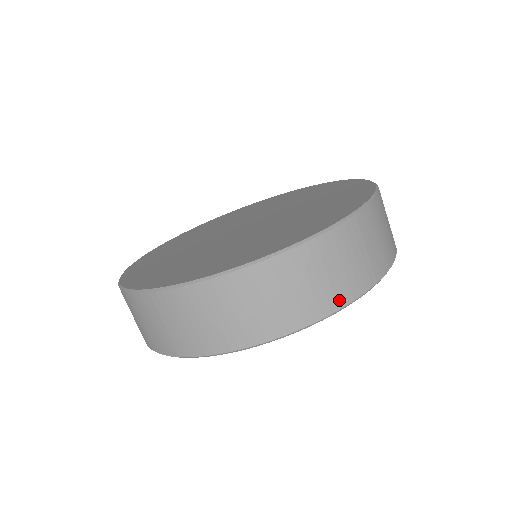
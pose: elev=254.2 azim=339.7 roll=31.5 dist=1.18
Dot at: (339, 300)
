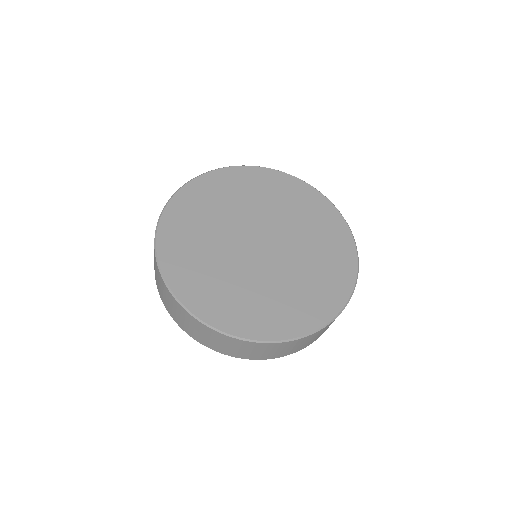
Dot at: (250, 358)
